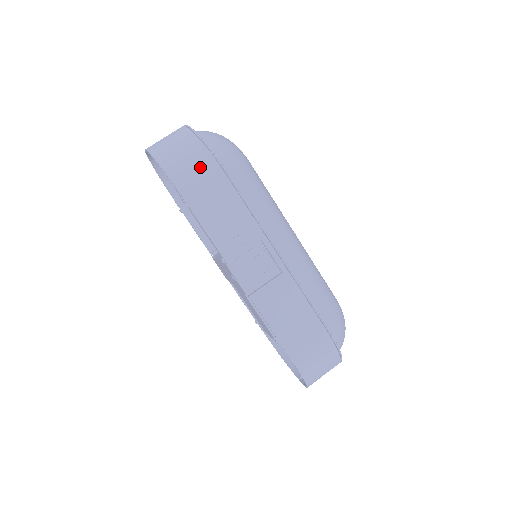
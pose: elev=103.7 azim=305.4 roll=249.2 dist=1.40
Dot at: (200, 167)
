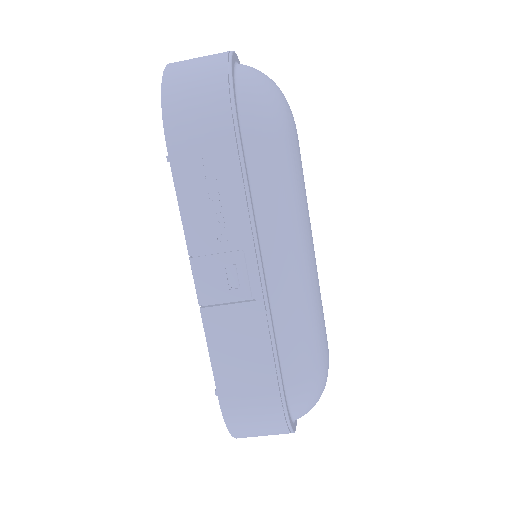
Dot at: (207, 116)
